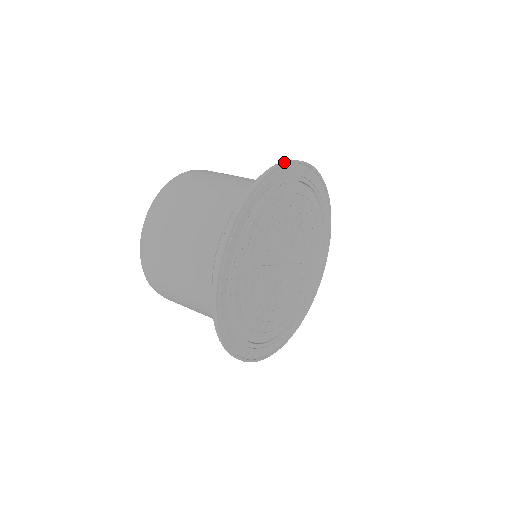
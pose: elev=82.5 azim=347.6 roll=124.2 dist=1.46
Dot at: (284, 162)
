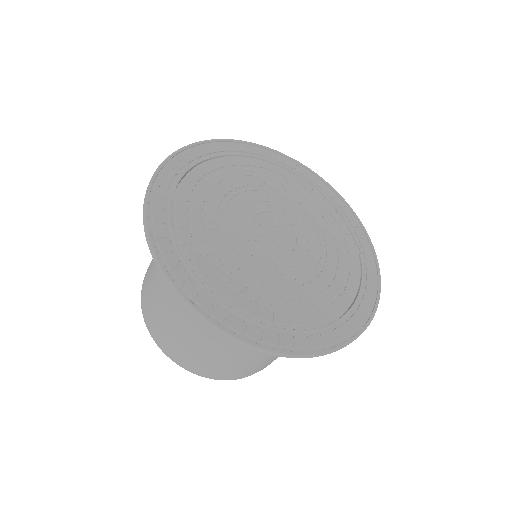
Dot at: (172, 153)
